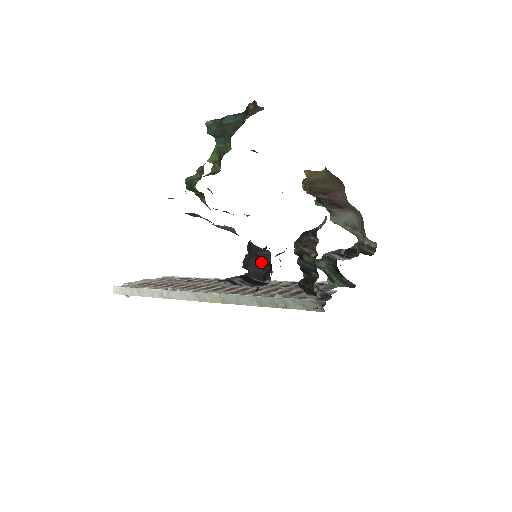
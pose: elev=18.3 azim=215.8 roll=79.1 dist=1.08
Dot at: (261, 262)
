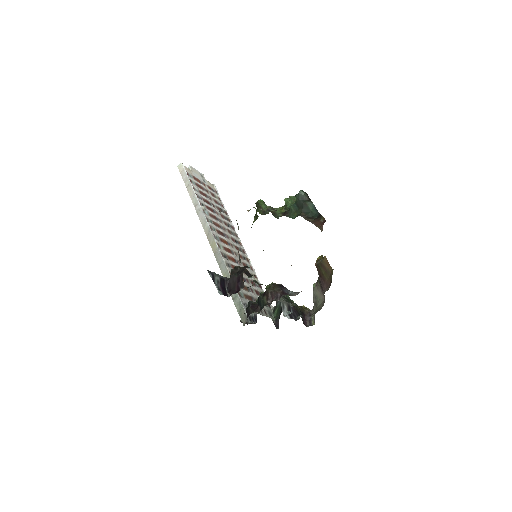
Dot at: (237, 283)
